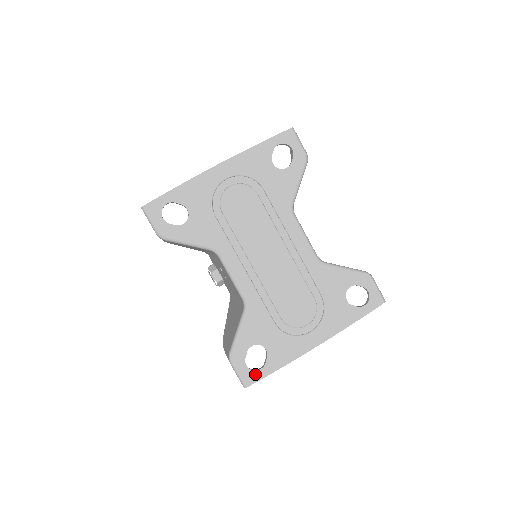
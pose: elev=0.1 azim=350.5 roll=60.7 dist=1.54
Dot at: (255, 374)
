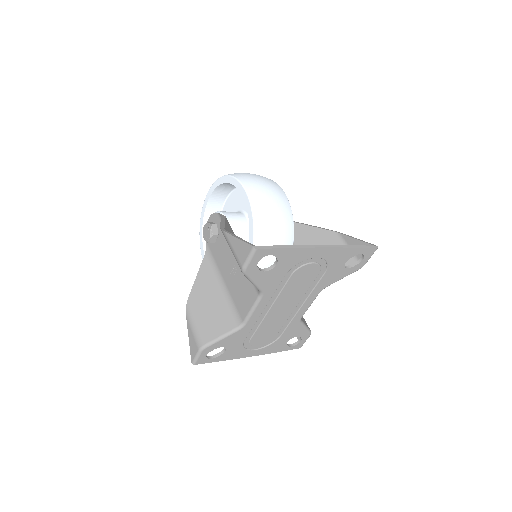
Dot at: (206, 360)
